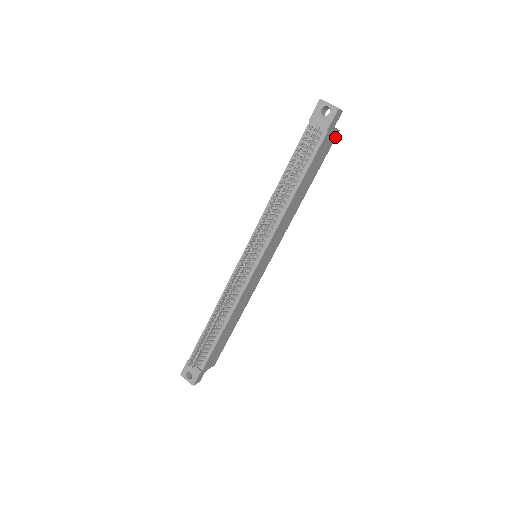
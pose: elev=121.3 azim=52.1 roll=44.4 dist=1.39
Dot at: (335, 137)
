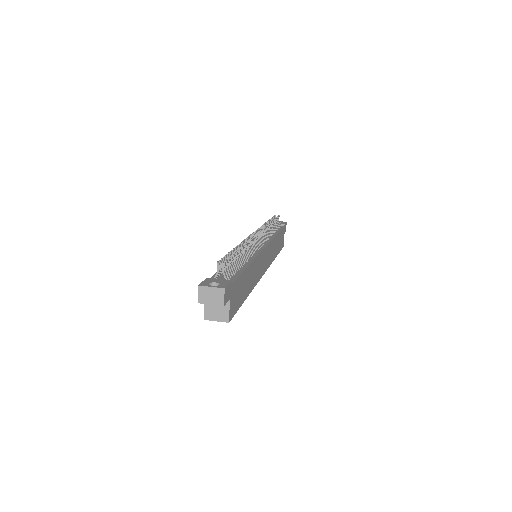
Dot at: (283, 246)
